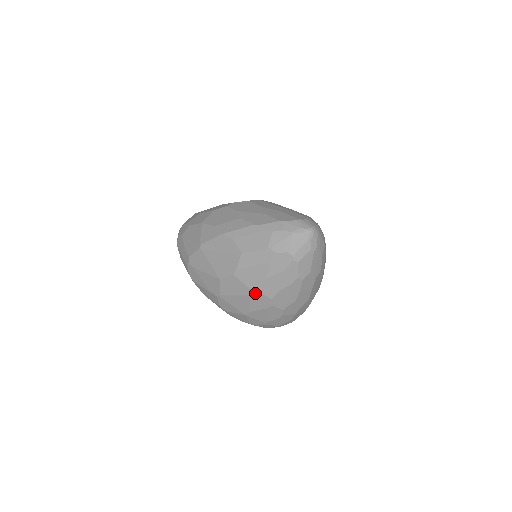
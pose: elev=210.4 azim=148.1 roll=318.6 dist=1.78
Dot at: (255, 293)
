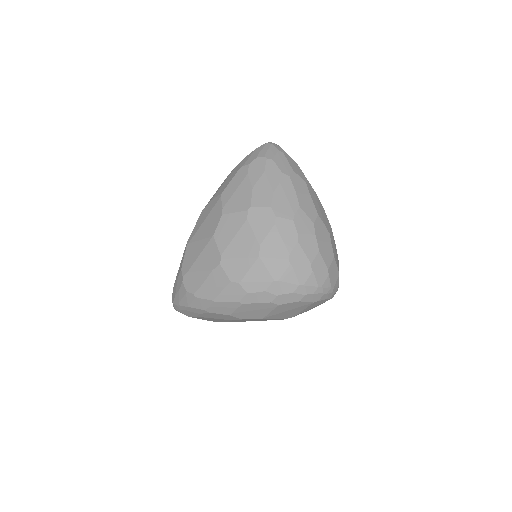
Dot at: (251, 212)
